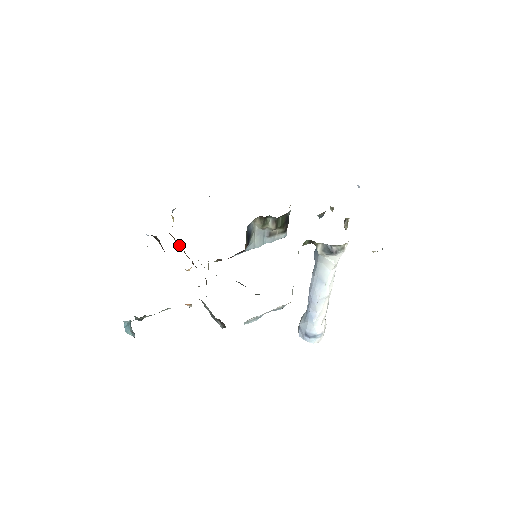
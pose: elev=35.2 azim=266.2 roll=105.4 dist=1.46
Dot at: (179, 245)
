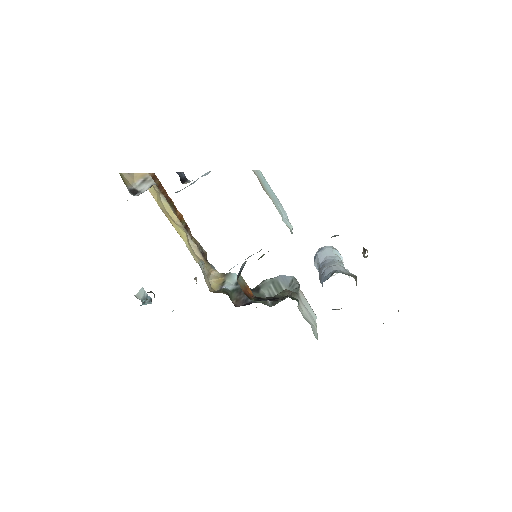
Dot at: (167, 195)
